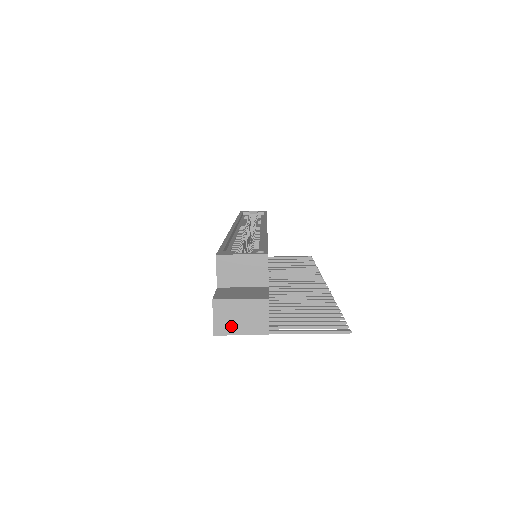
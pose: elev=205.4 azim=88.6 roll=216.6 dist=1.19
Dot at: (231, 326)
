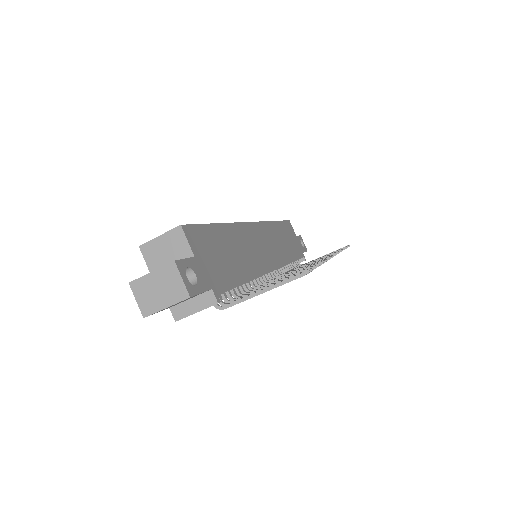
Dot at: (154, 302)
